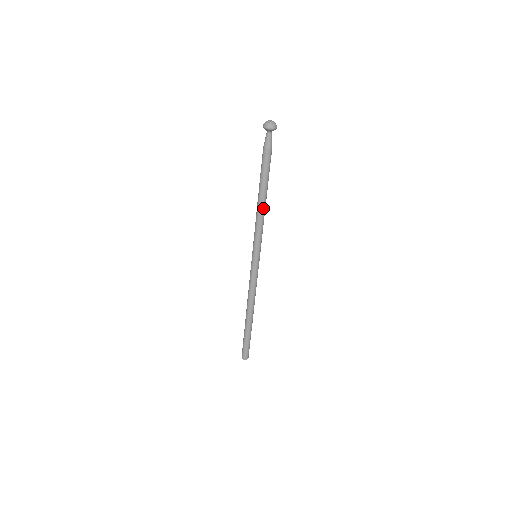
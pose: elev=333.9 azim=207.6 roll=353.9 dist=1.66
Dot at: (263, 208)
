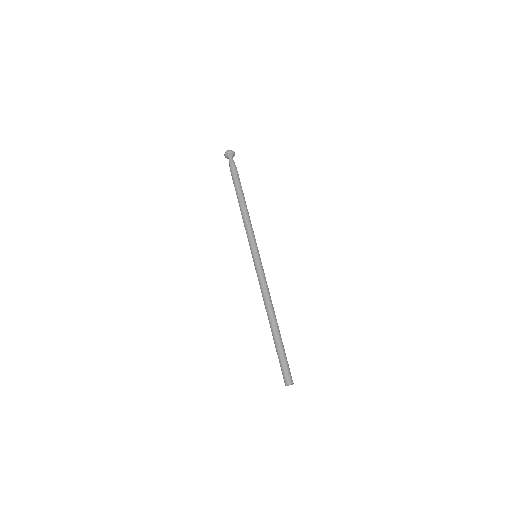
Dot at: (245, 210)
